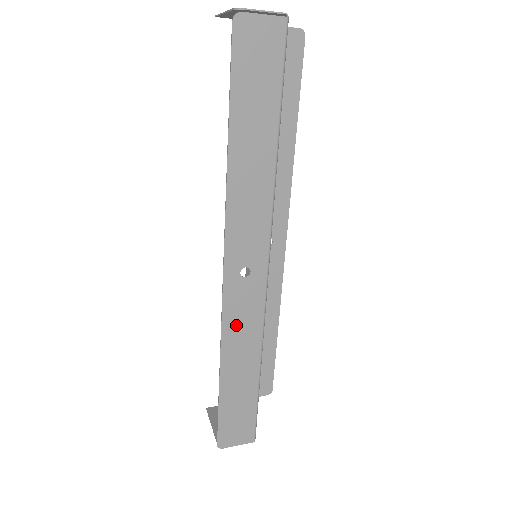
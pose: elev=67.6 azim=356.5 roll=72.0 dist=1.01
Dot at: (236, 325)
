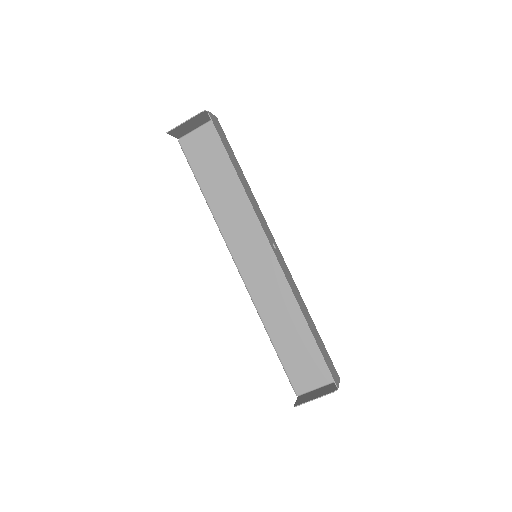
Dot at: (290, 282)
